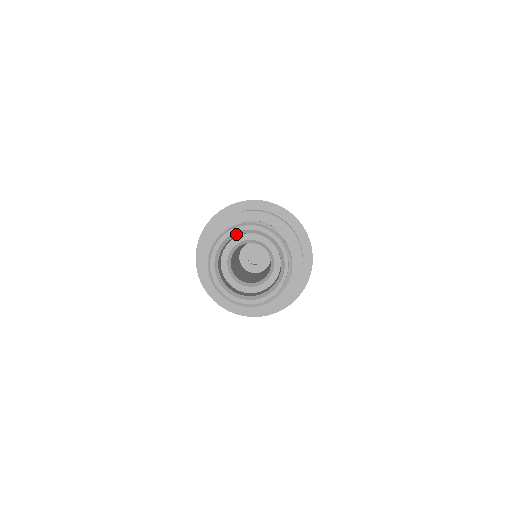
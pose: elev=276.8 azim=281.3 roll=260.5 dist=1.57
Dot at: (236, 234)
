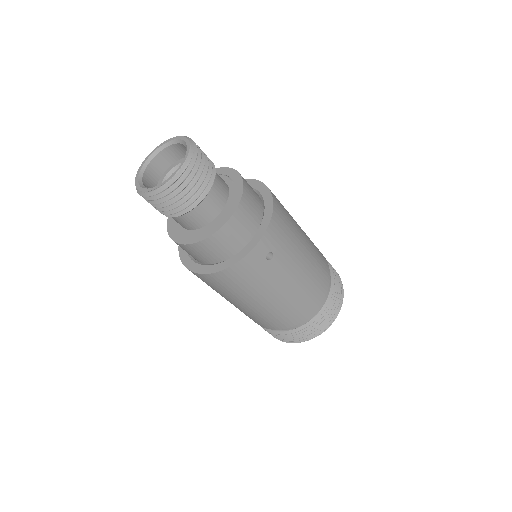
Dot at: (171, 143)
